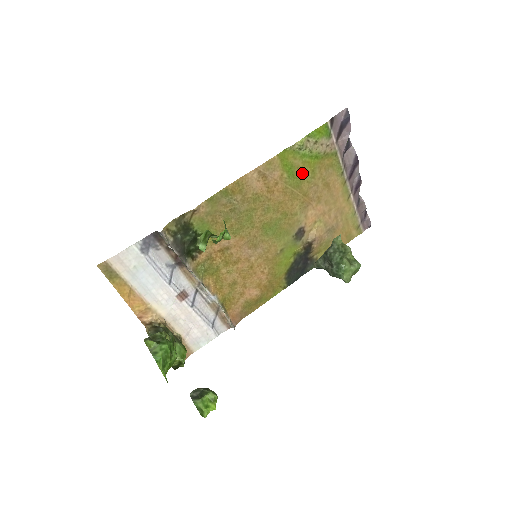
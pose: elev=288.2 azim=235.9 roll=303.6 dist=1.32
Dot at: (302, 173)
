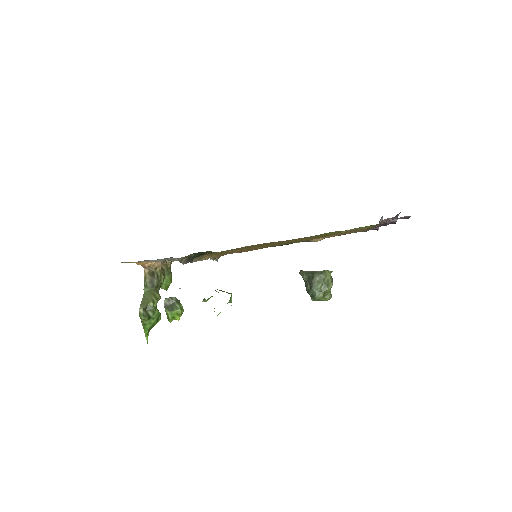
Dot at: (331, 234)
